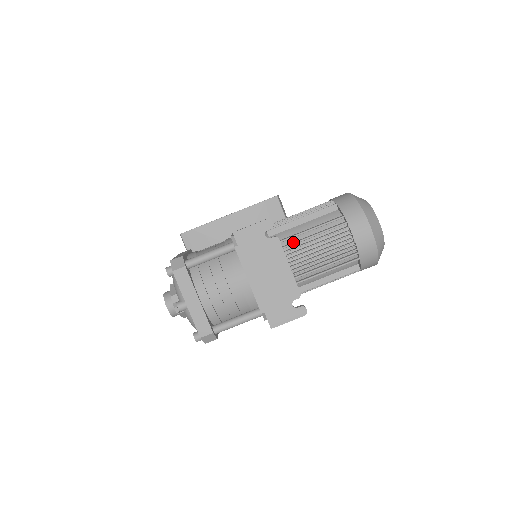
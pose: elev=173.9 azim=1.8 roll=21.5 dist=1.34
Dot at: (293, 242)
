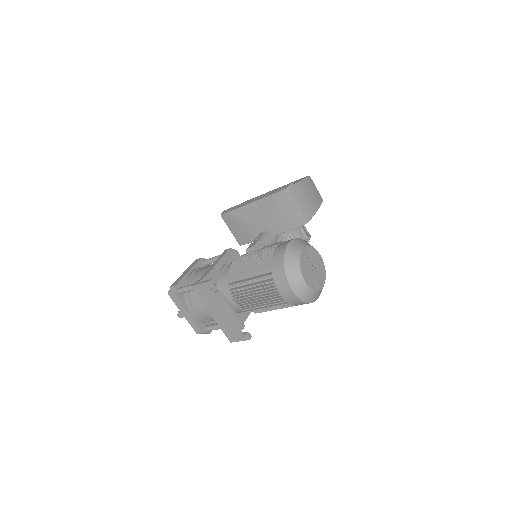
Dot at: (240, 287)
